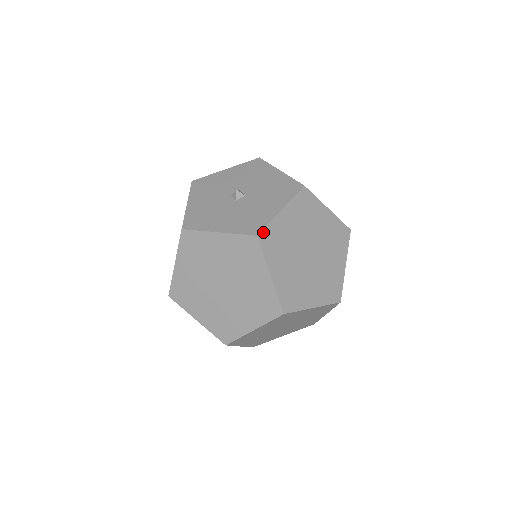
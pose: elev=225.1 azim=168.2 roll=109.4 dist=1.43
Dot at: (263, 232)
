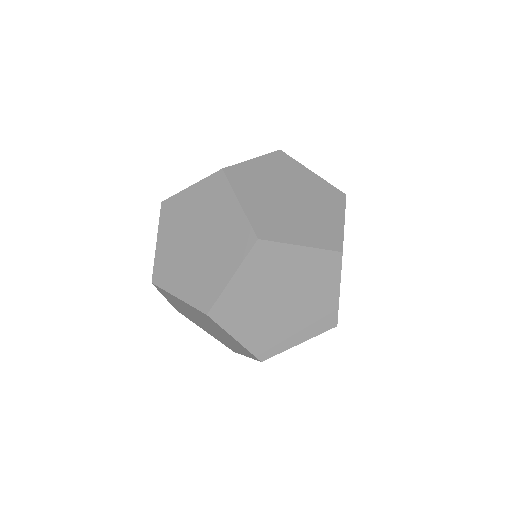
Dot at: (230, 168)
